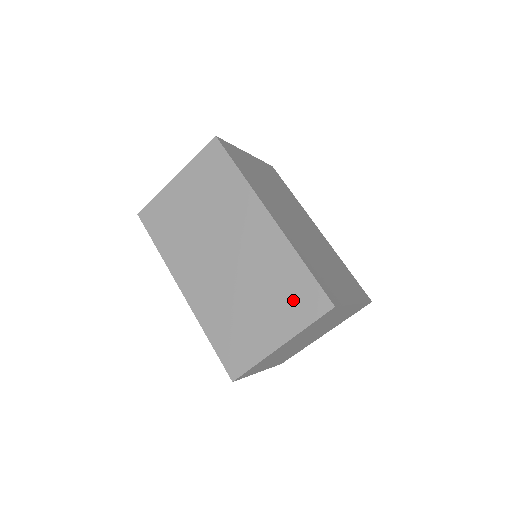
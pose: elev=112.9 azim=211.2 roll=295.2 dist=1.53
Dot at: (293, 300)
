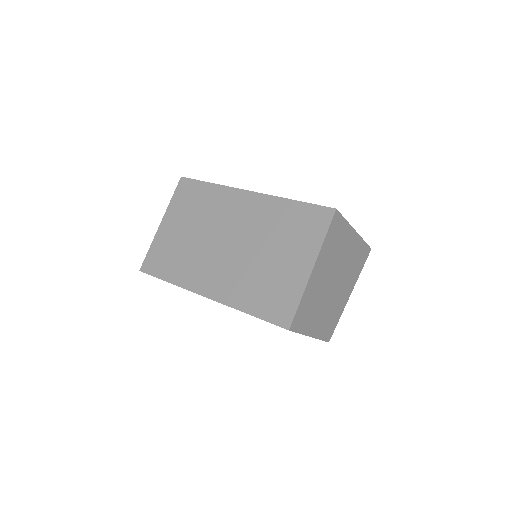
Dot at: (301, 230)
